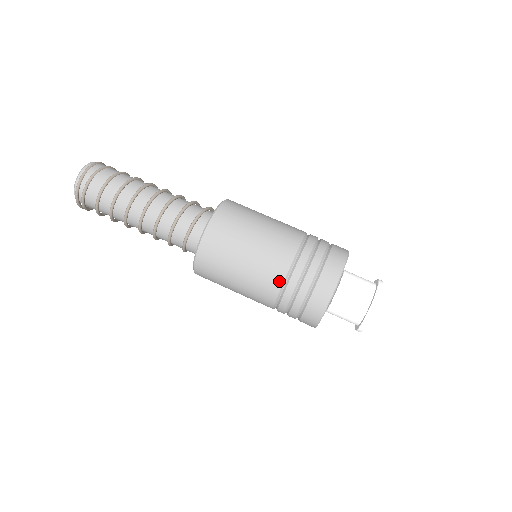
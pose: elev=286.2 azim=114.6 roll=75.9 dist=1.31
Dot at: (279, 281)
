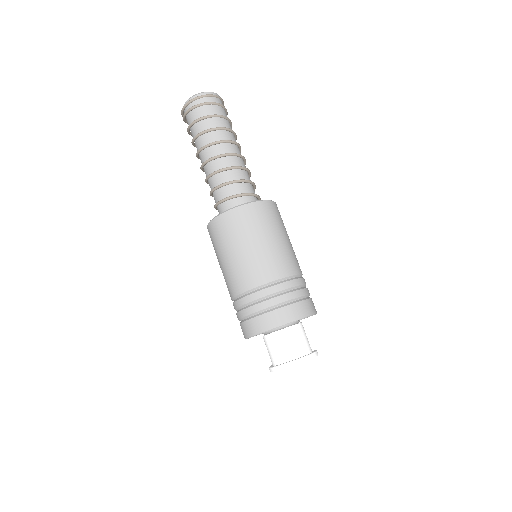
Dot at: (241, 289)
